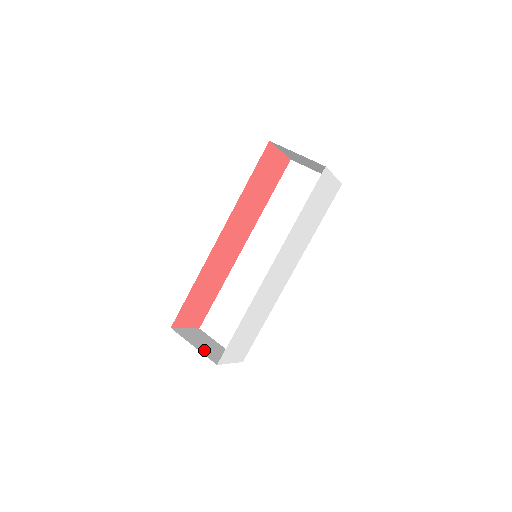
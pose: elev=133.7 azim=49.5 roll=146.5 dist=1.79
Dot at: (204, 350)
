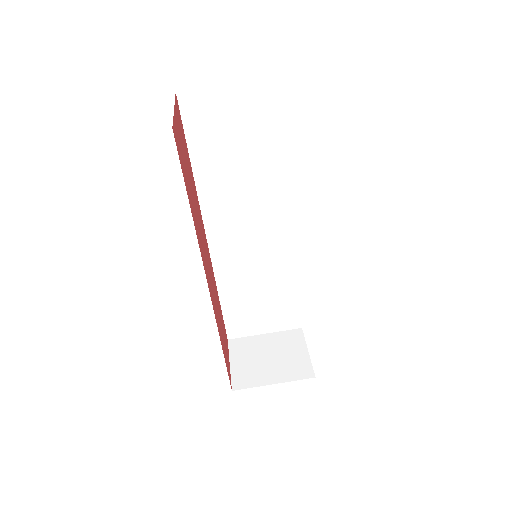
Dot at: (282, 373)
